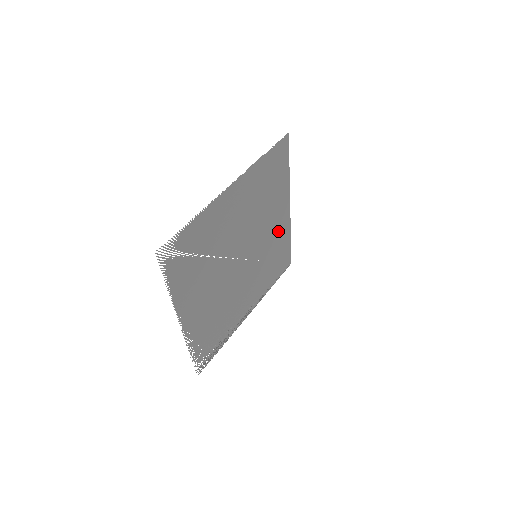
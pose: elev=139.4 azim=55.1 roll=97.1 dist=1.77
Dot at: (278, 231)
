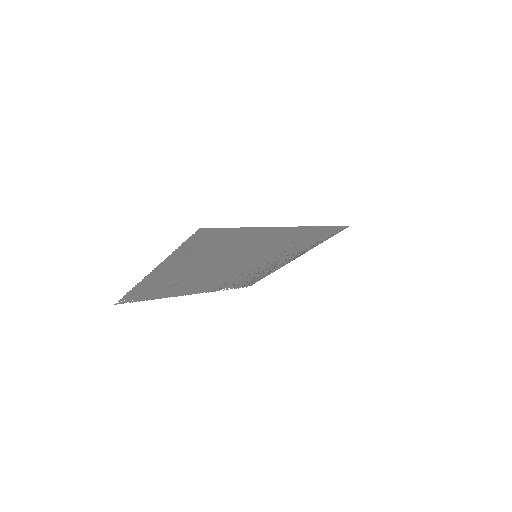
Dot at: (282, 238)
